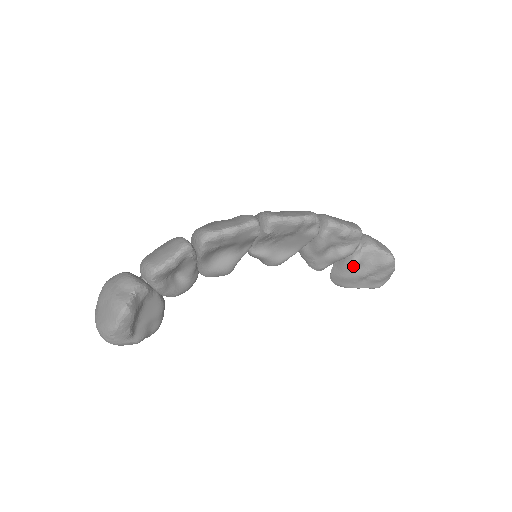
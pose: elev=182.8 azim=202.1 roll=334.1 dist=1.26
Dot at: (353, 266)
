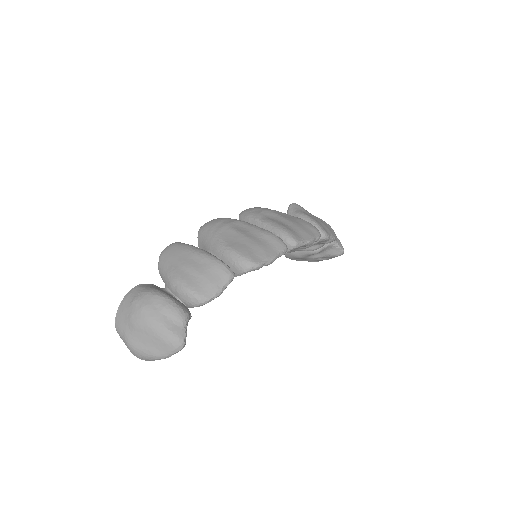
Dot at: (313, 254)
